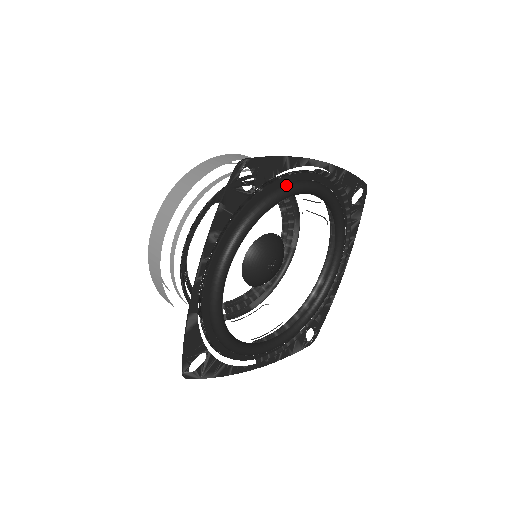
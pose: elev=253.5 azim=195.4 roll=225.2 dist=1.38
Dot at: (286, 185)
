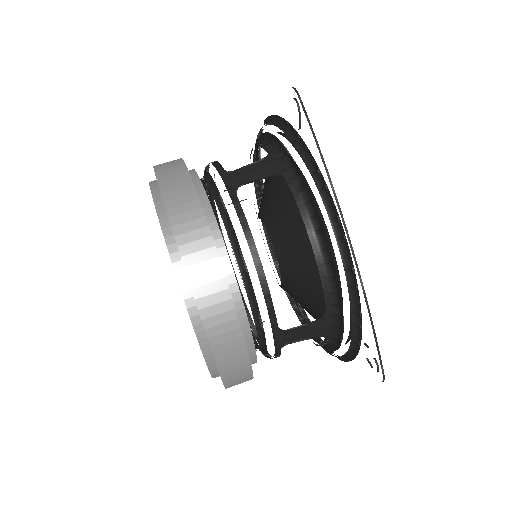
Dot at: (282, 133)
